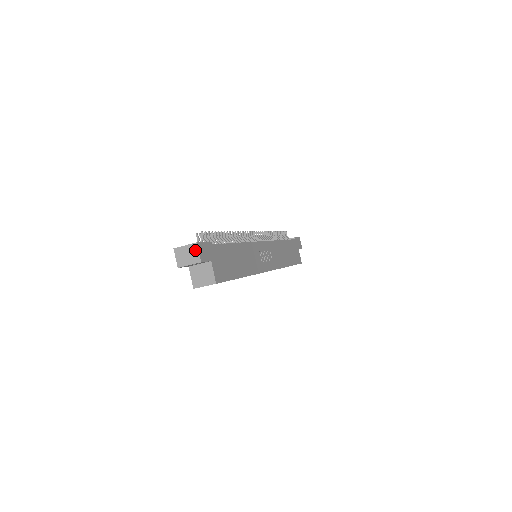
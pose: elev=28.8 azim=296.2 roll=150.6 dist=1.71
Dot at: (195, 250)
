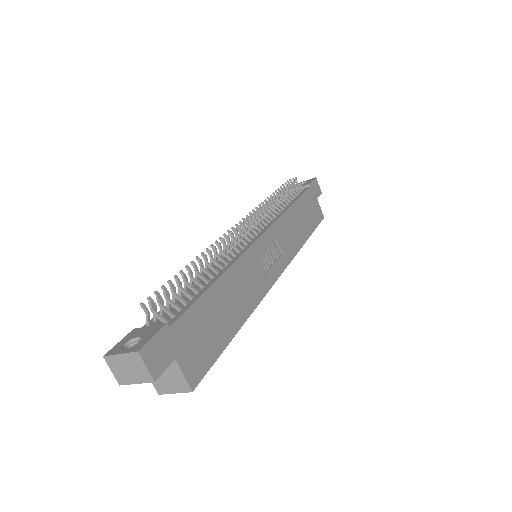
Dot at: (139, 363)
